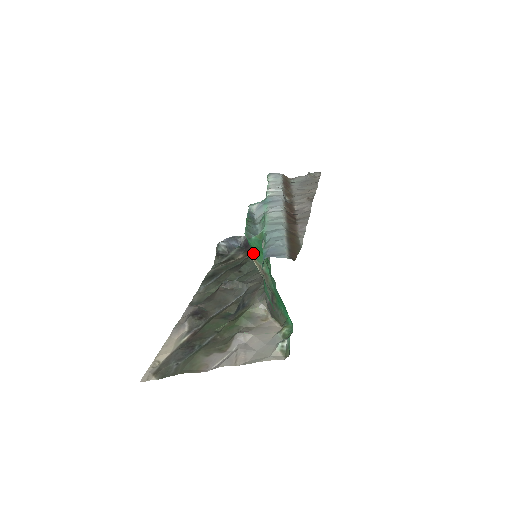
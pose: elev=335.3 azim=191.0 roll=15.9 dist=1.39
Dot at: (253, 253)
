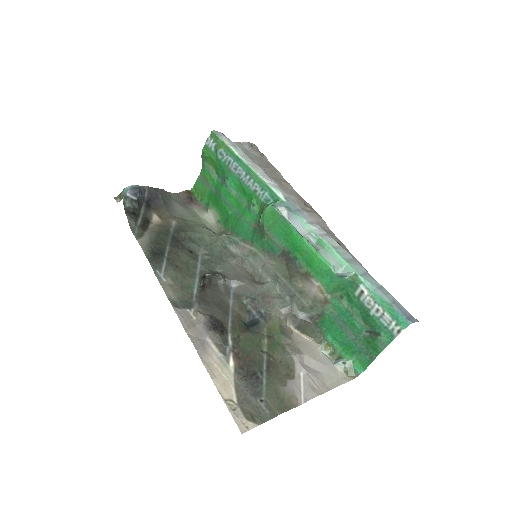
Dot at: (327, 285)
